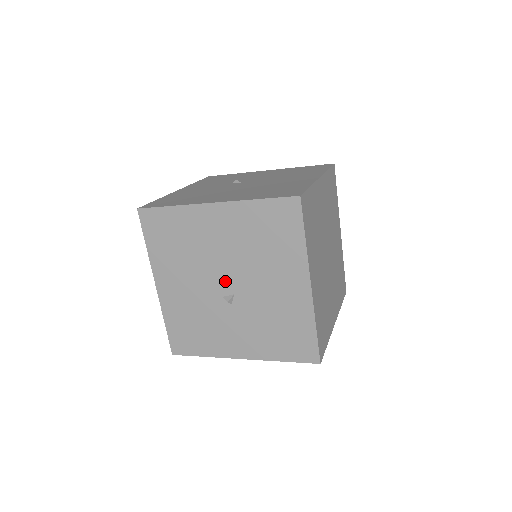
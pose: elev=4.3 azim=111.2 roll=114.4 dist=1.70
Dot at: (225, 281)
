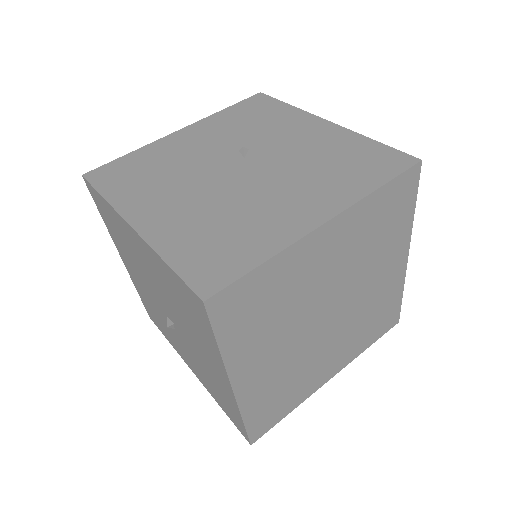
Dot at: (164, 306)
